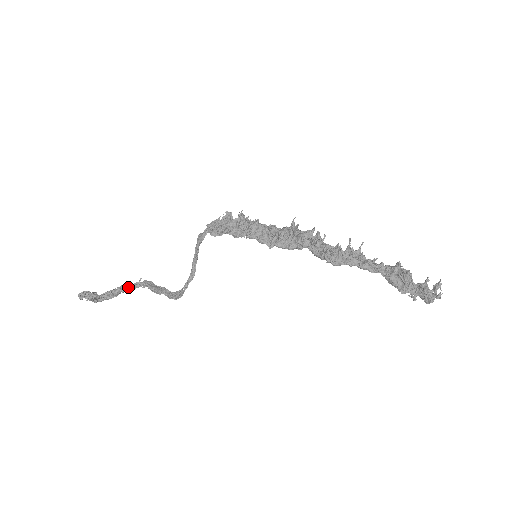
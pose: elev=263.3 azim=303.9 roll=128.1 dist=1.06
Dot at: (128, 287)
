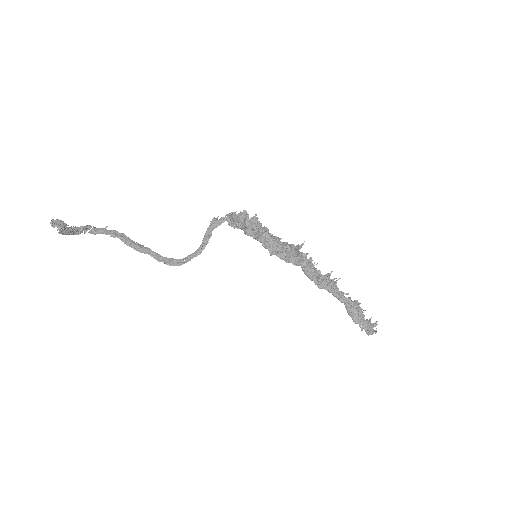
Dot at: (91, 229)
